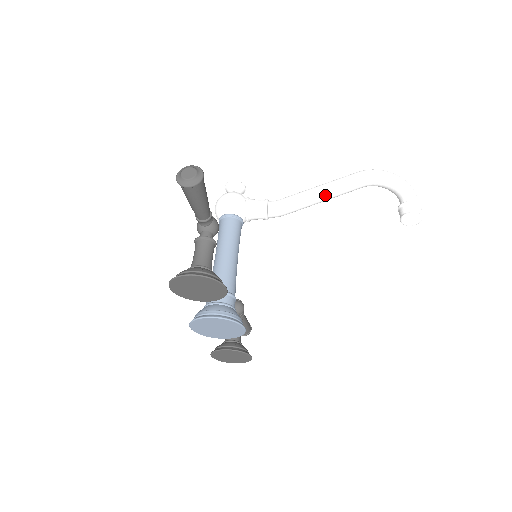
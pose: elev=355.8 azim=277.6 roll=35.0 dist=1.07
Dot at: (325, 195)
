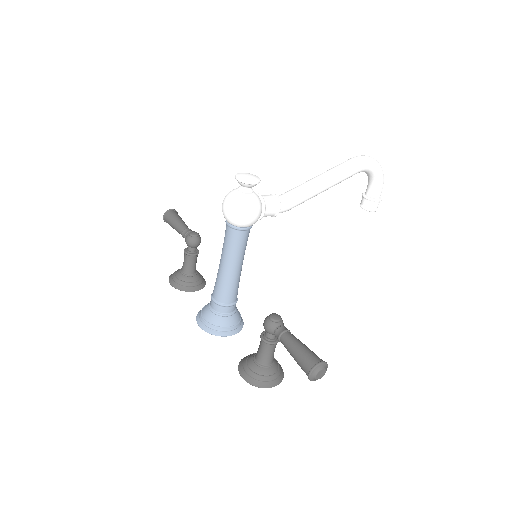
Dot at: (325, 190)
